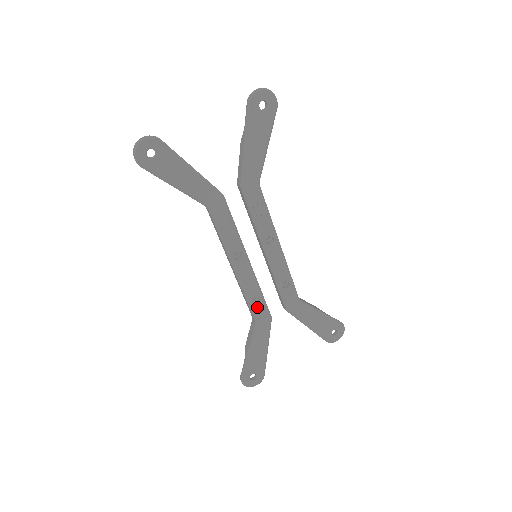
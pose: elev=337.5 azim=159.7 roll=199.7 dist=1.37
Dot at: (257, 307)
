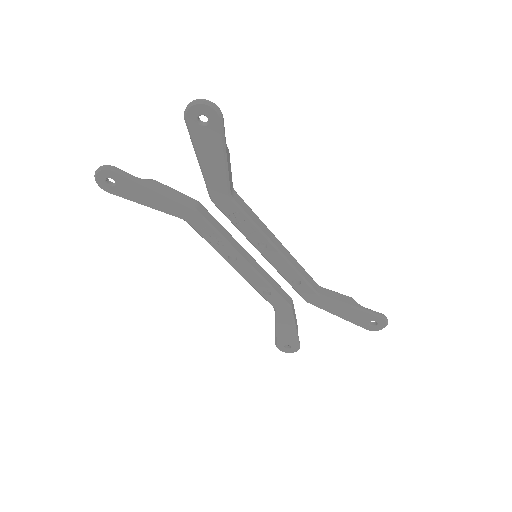
Dot at: (270, 298)
